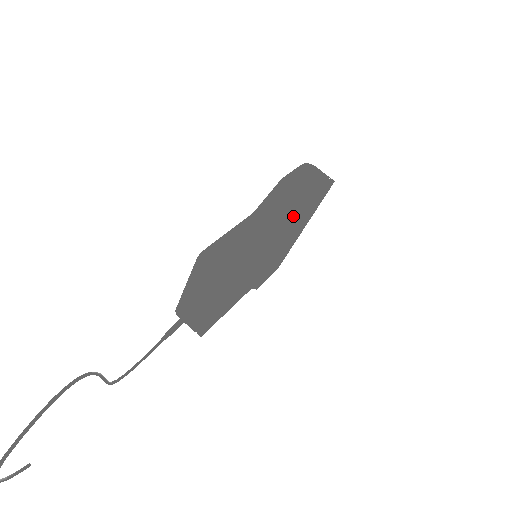
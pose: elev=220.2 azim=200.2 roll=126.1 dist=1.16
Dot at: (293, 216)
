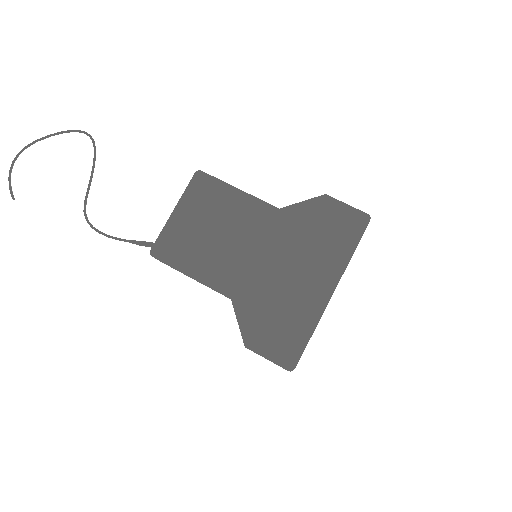
Dot at: (299, 204)
